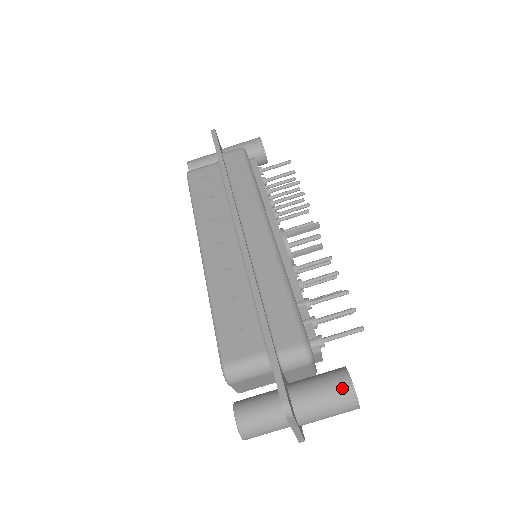
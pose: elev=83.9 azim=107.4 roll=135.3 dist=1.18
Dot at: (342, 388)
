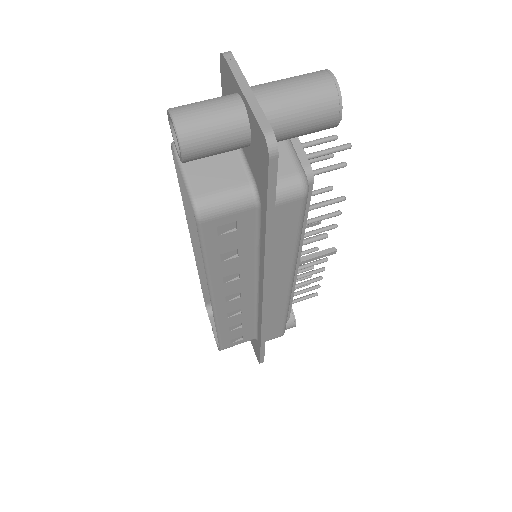
Dot at: occluded
